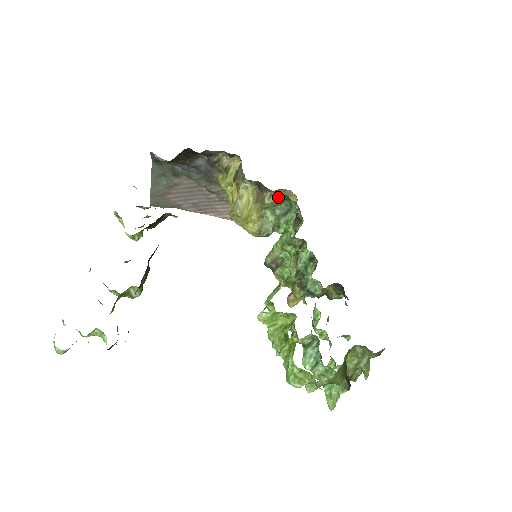
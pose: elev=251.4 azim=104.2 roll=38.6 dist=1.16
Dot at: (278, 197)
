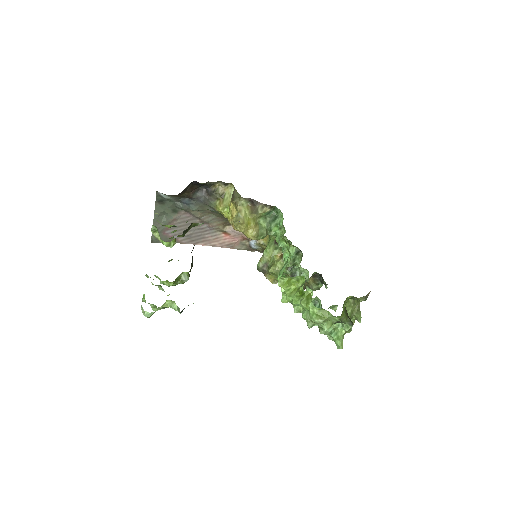
Dot at: (267, 208)
